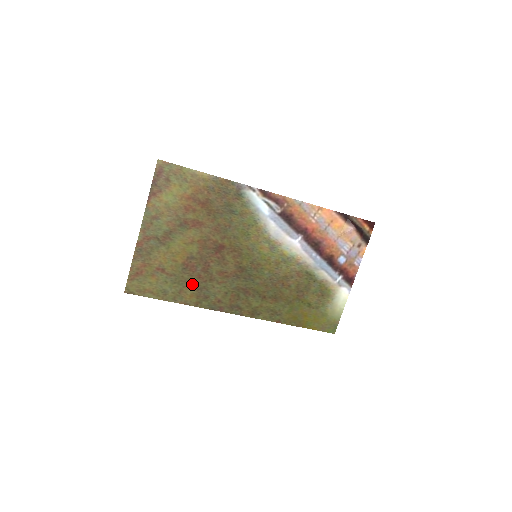
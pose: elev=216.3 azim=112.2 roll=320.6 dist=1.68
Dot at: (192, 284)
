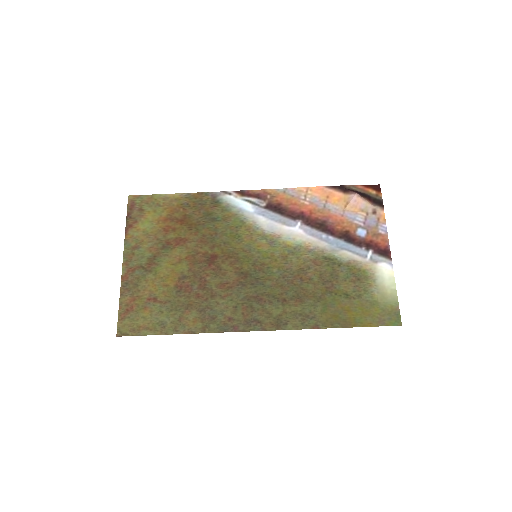
Dot at: (192, 307)
